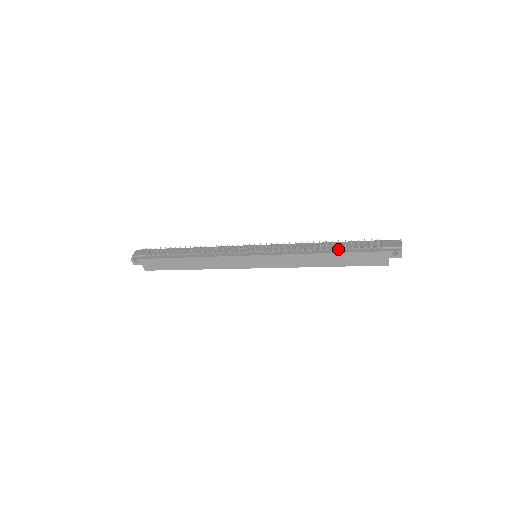
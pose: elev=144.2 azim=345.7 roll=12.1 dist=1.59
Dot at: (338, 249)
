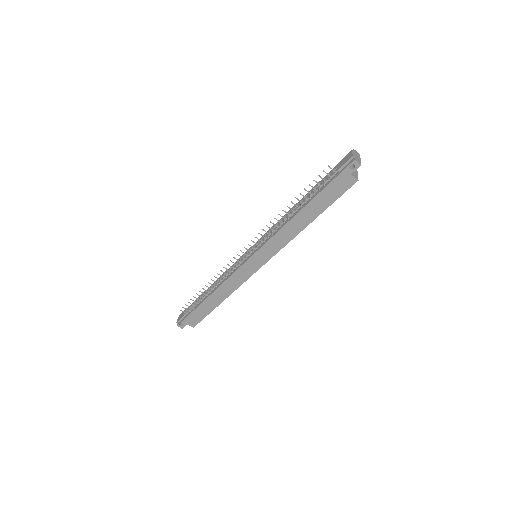
Dot at: (307, 200)
